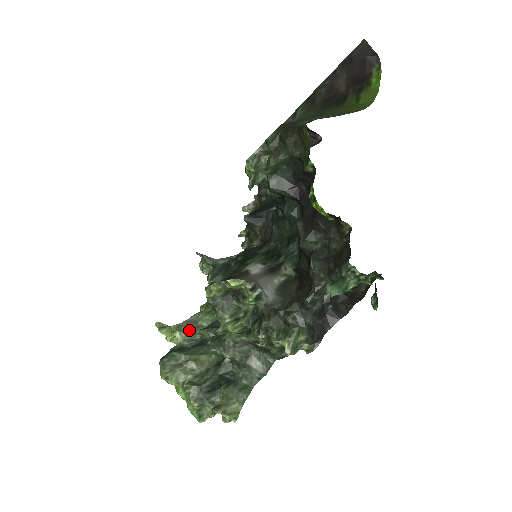
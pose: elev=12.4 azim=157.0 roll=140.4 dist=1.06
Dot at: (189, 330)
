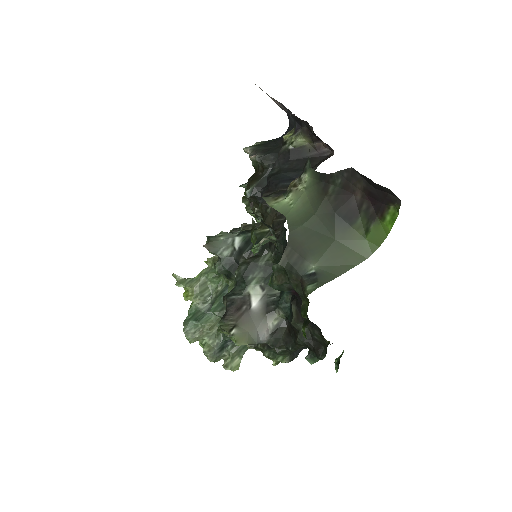
Dot at: (201, 295)
